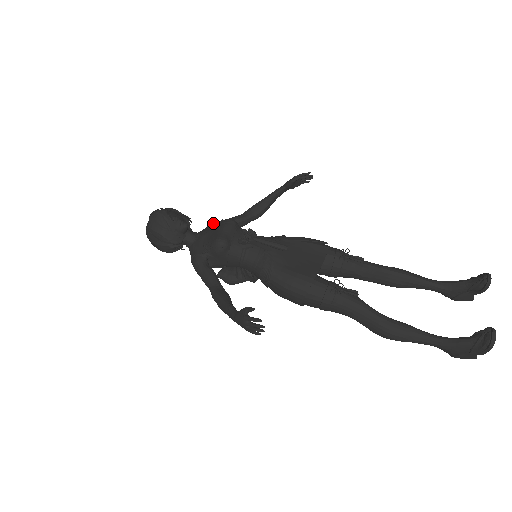
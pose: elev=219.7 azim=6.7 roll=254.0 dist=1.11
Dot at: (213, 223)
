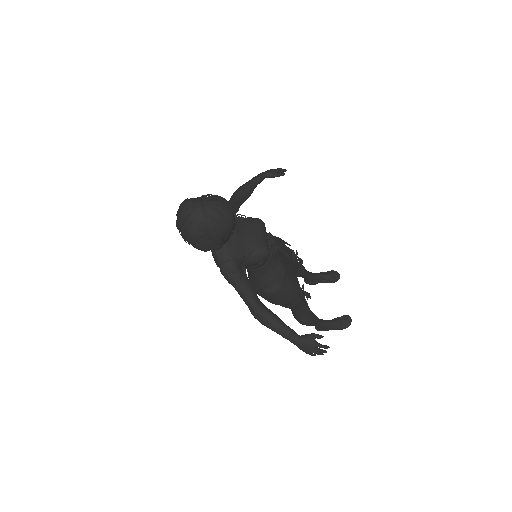
Dot at: occluded
